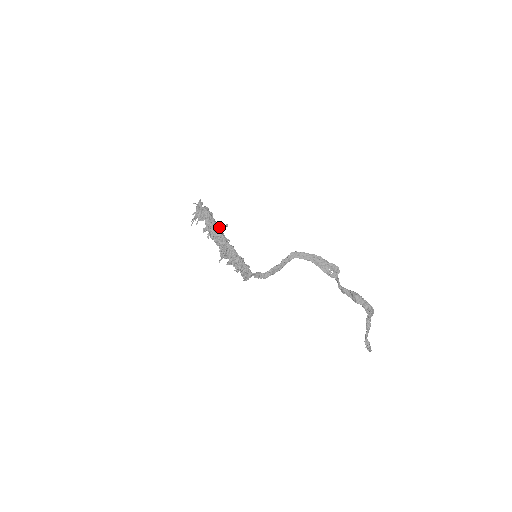
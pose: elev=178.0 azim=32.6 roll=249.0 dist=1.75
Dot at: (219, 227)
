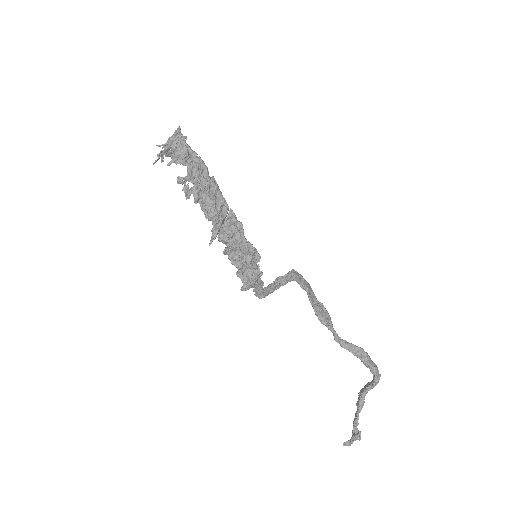
Dot at: occluded
